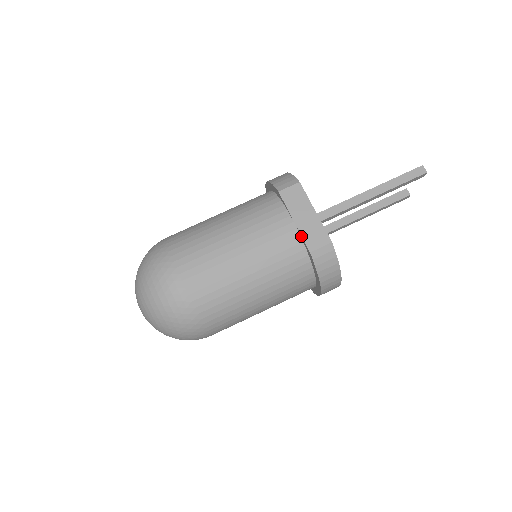
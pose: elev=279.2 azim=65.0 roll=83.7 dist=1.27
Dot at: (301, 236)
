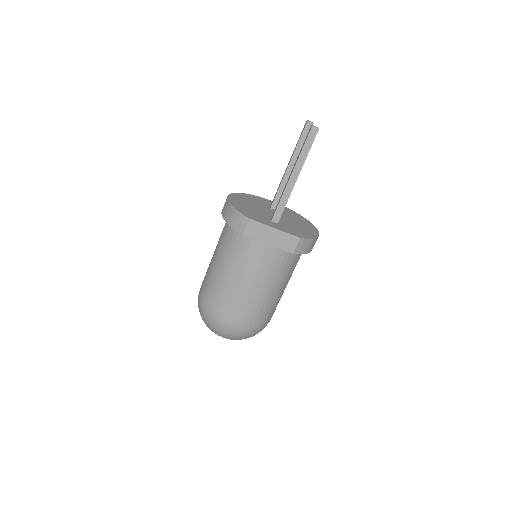
Dot at: (280, 249)
